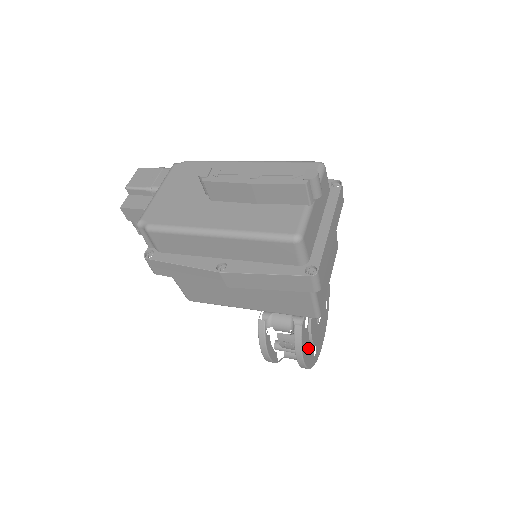
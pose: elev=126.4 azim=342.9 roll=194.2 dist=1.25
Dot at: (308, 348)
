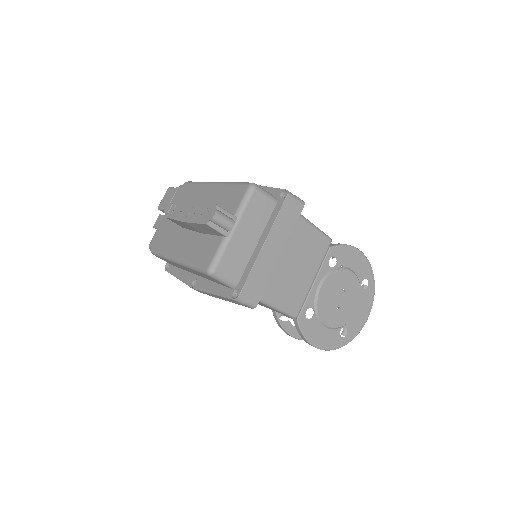
Dot at: (323, 333)
